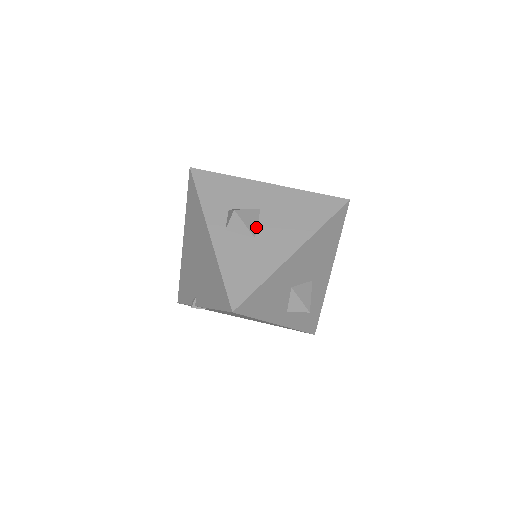
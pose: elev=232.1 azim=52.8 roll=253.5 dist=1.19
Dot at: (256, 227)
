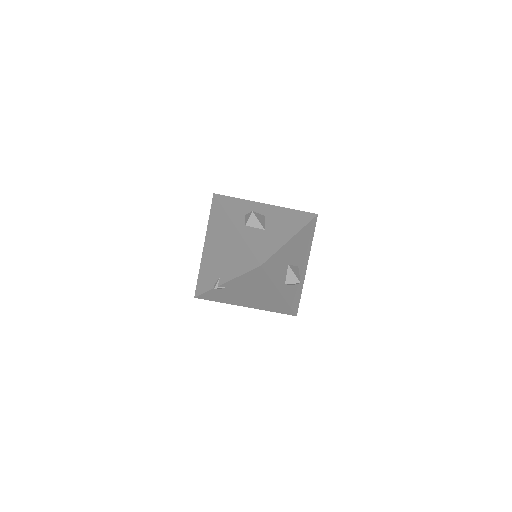
Dot at: (264, 225)
